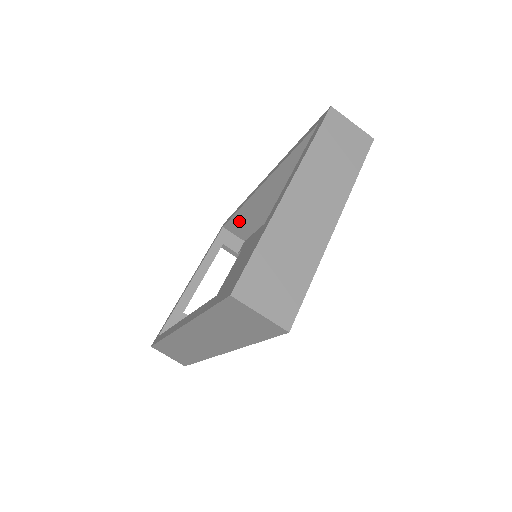
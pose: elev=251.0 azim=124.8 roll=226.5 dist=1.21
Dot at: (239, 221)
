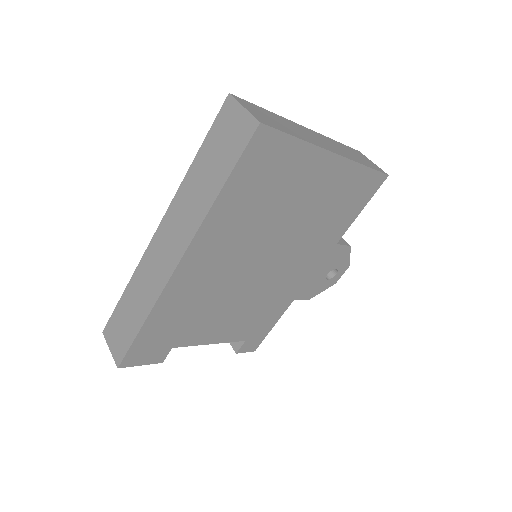
Dot at: occluded
